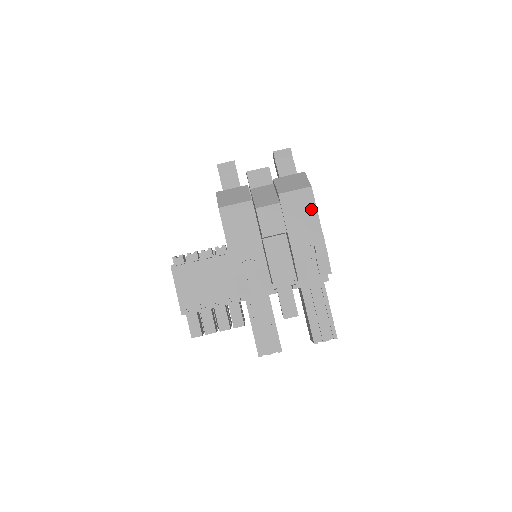
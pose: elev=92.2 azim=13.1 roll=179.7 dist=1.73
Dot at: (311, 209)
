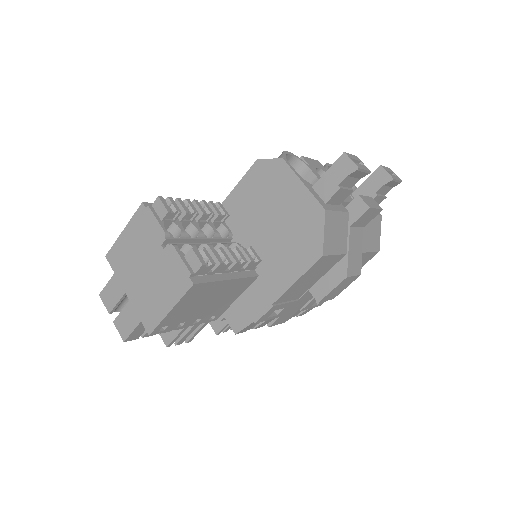
Dot at: occluded
